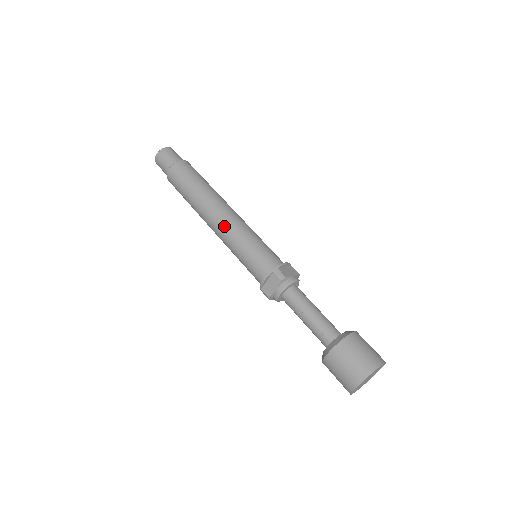
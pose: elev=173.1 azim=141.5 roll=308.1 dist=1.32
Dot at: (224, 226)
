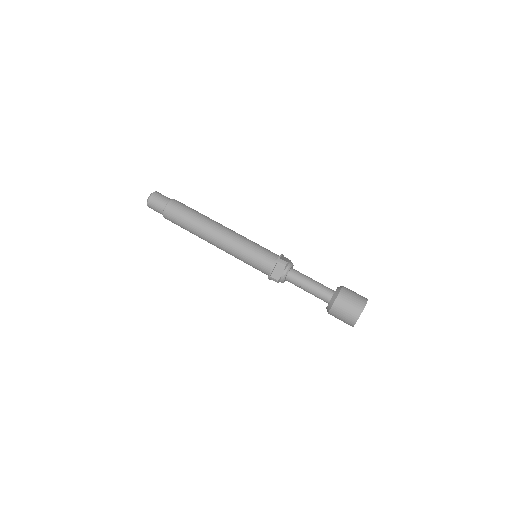
Dot at: (228, 239)
